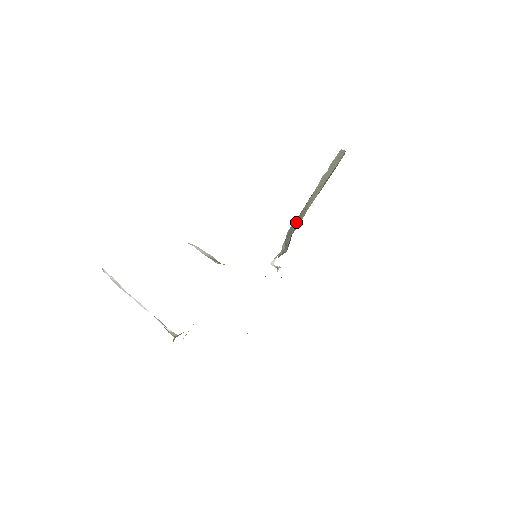
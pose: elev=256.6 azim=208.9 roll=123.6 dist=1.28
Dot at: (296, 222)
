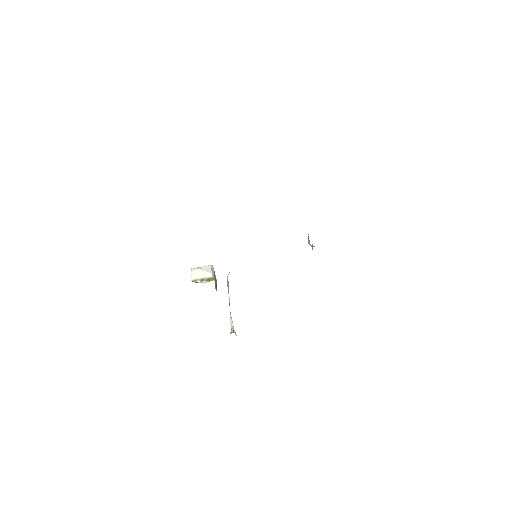
Dot at: occluded
